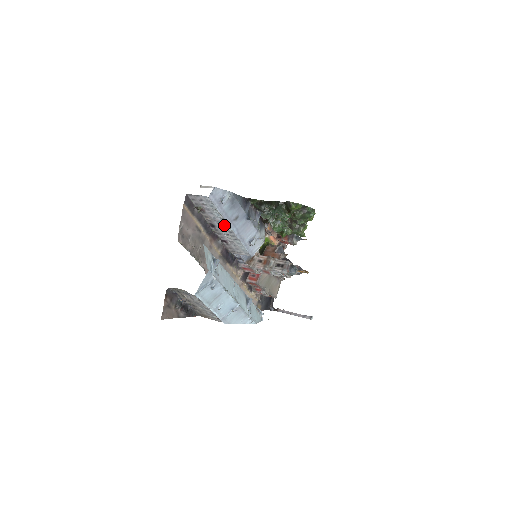
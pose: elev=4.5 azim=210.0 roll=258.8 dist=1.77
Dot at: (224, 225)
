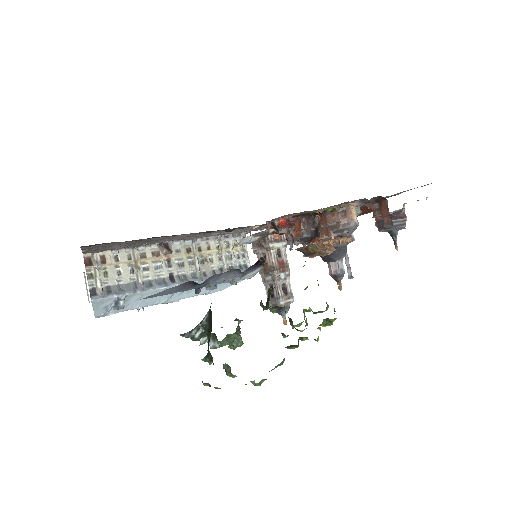
Dot at: occluded
